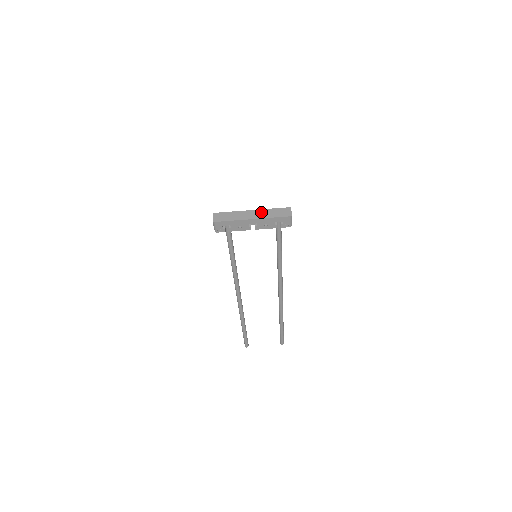
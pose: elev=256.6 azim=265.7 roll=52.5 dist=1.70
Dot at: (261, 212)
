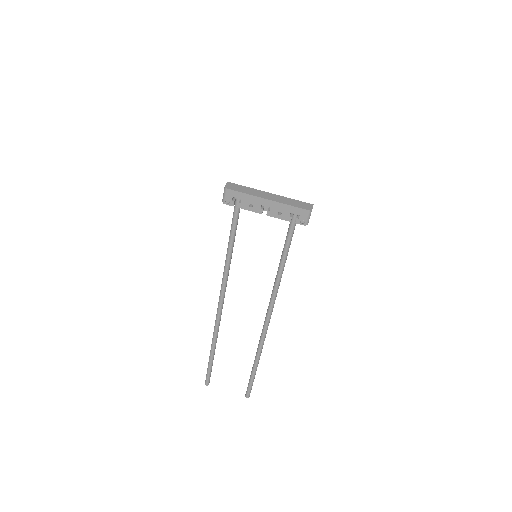
Dot at: (279, 197)
